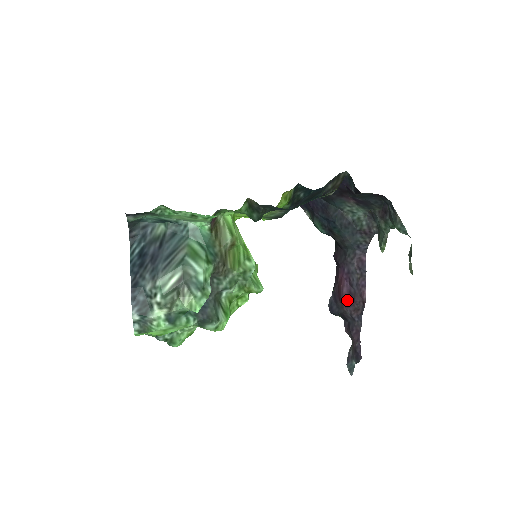
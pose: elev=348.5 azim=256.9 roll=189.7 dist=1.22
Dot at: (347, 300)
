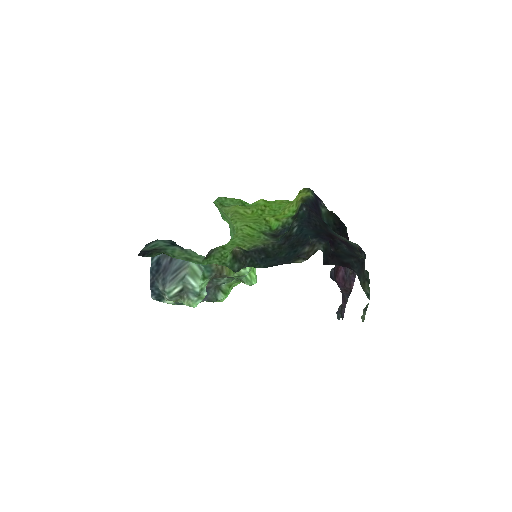
Dot at: (340, 282)
